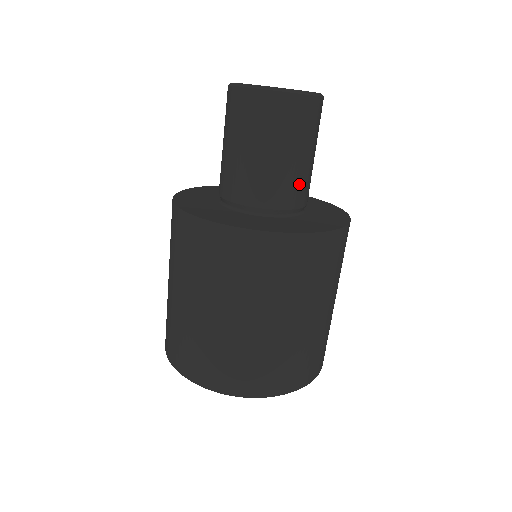
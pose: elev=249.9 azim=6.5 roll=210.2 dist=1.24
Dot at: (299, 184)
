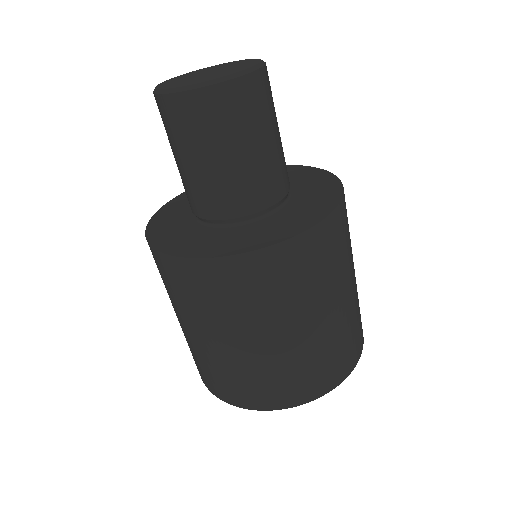
Dot at: (280, 169)
